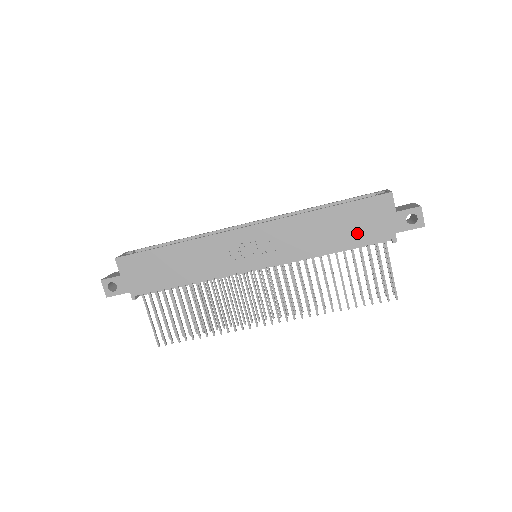
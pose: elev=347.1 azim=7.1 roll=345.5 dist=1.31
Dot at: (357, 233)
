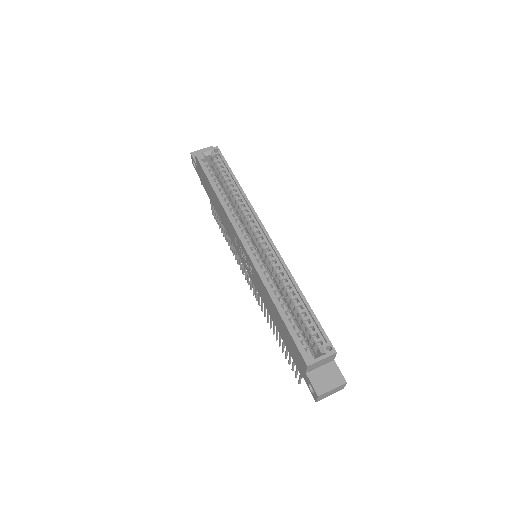
Dot at: (286, 341)
